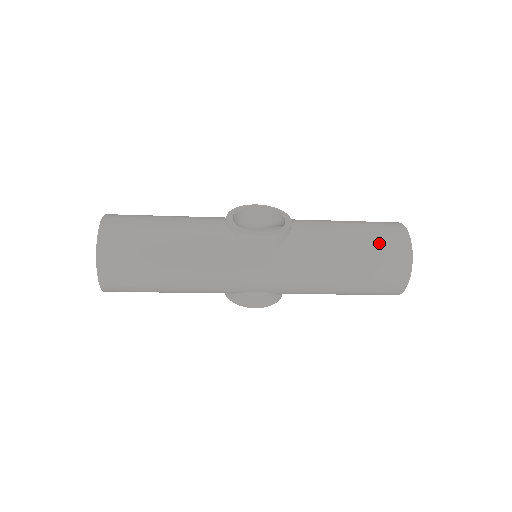
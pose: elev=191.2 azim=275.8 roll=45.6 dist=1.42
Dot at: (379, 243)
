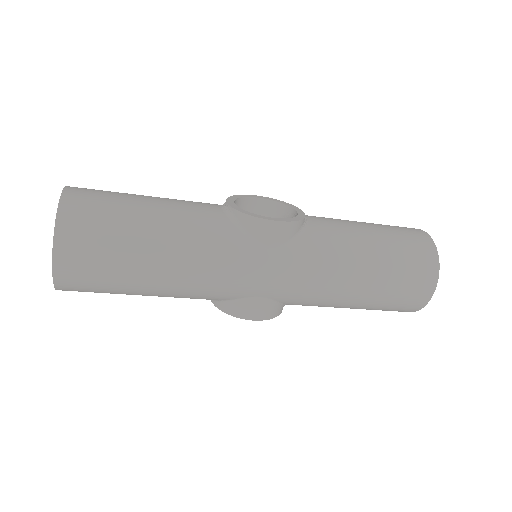
Dot at: (403, 244)
